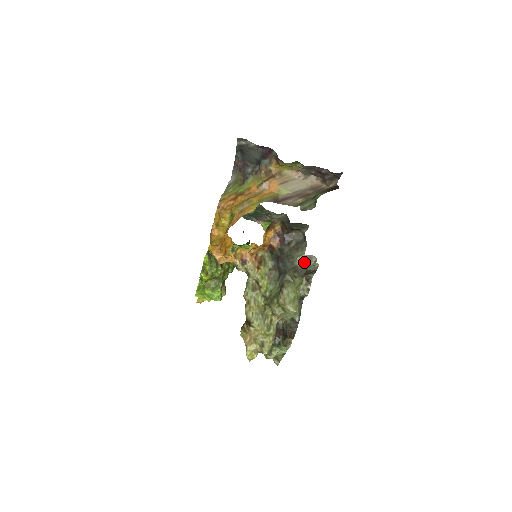
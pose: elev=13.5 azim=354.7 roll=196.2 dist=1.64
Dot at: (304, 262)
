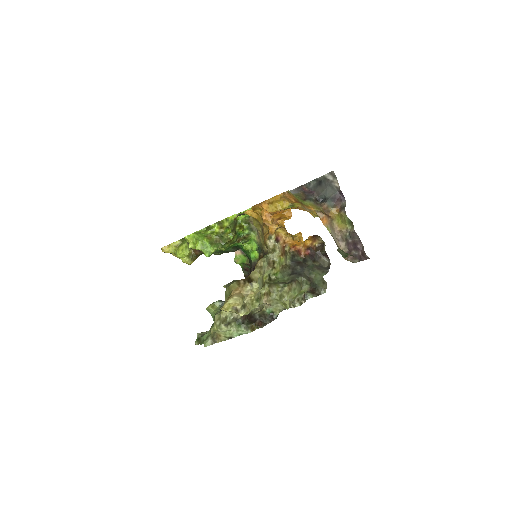
Dot at: (318, 281)
